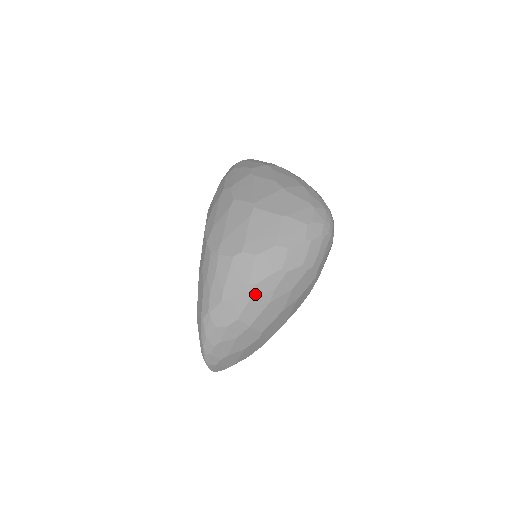
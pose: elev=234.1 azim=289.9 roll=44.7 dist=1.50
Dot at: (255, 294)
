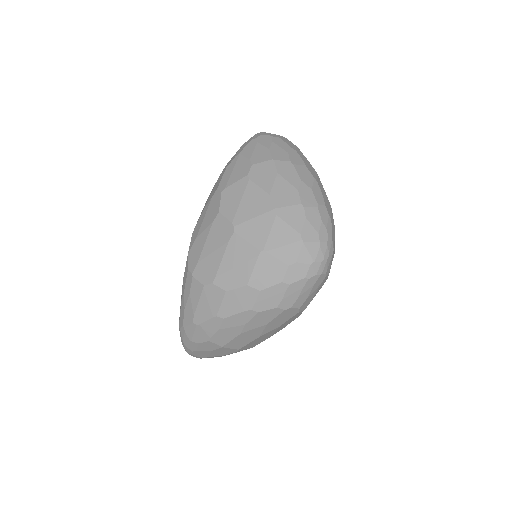
Dot at: (224, 325)
